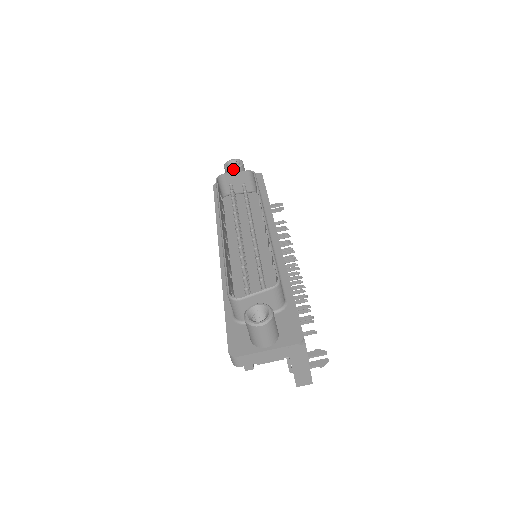
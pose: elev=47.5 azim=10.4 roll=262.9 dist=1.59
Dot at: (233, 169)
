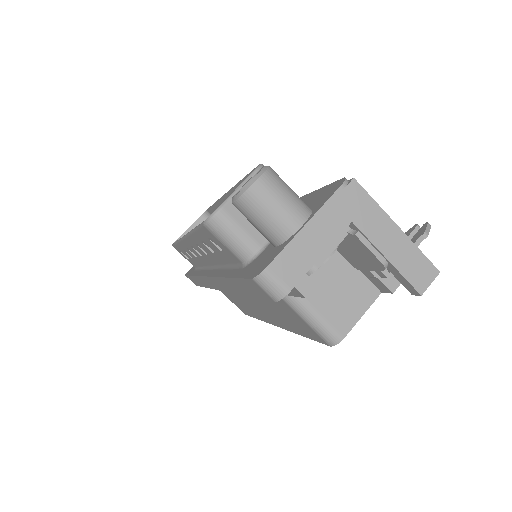
Dot at: occluded
